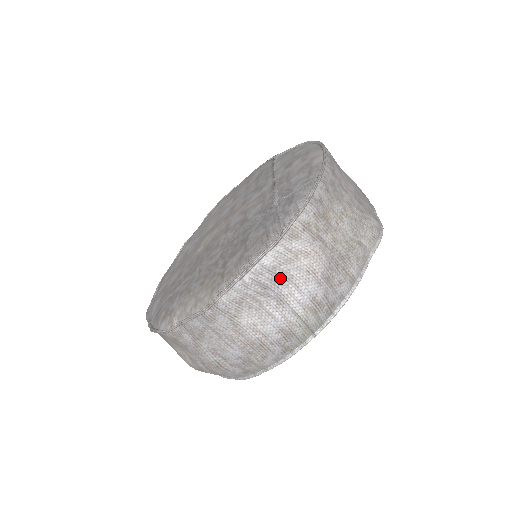
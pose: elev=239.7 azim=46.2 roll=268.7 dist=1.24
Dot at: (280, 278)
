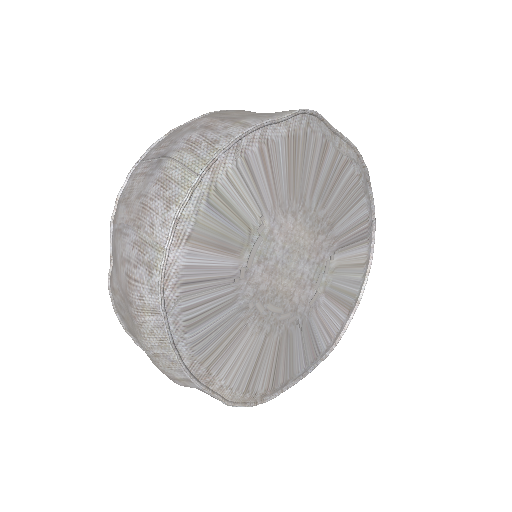
Dot at: (164, 148)
